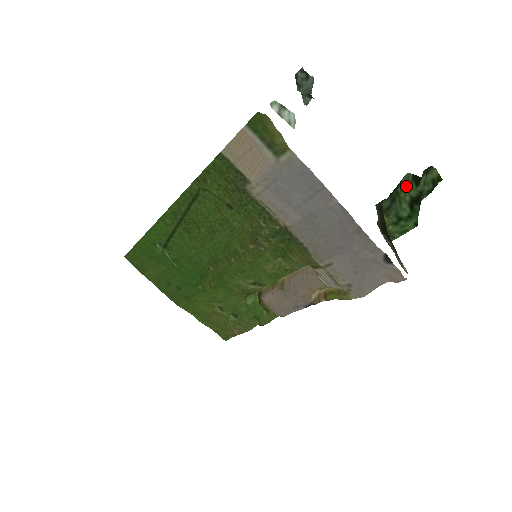
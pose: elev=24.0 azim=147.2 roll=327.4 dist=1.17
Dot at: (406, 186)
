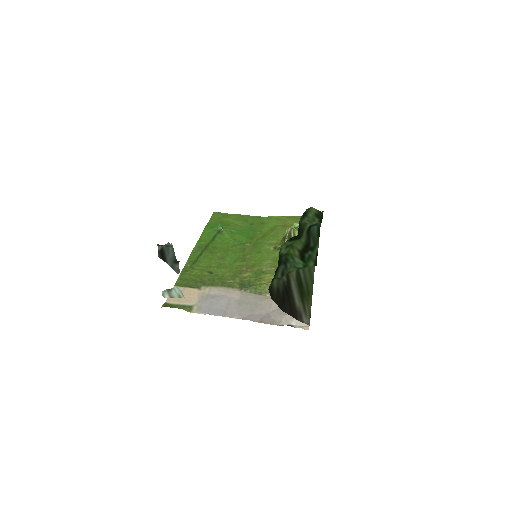
Dot at: (290, 246)
